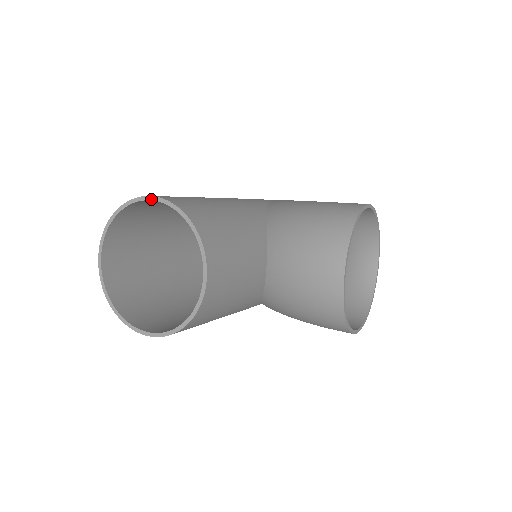
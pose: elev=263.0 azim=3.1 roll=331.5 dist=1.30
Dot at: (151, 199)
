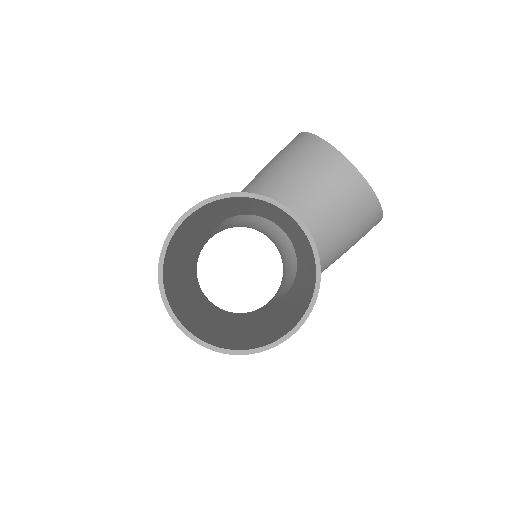
Dot at: (187, 215)
